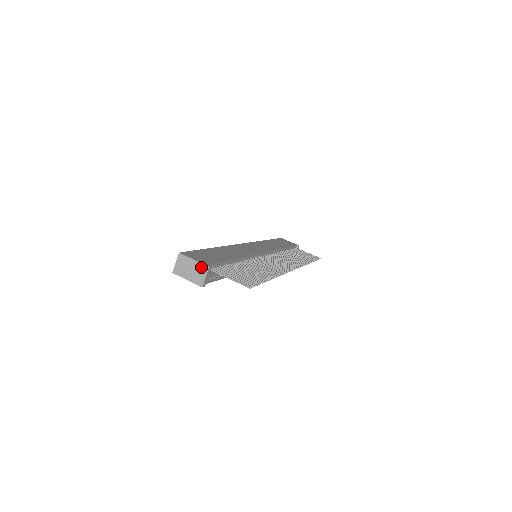
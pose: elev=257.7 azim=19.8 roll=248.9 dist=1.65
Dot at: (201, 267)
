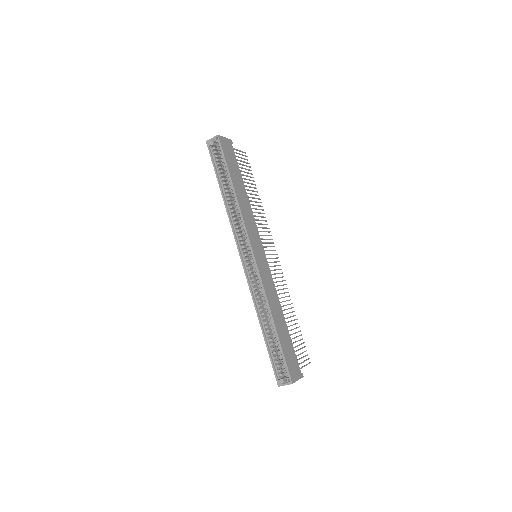
Dot at: occluded
